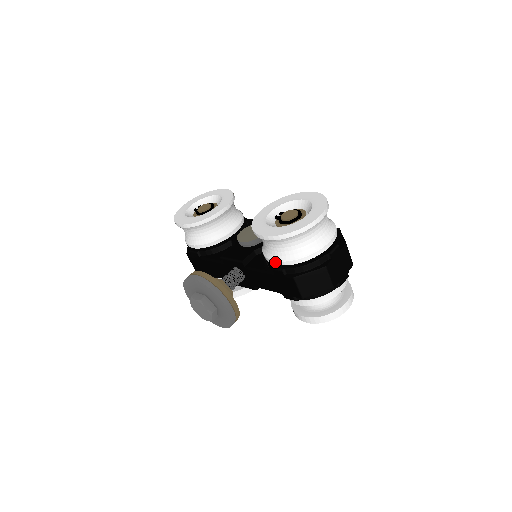
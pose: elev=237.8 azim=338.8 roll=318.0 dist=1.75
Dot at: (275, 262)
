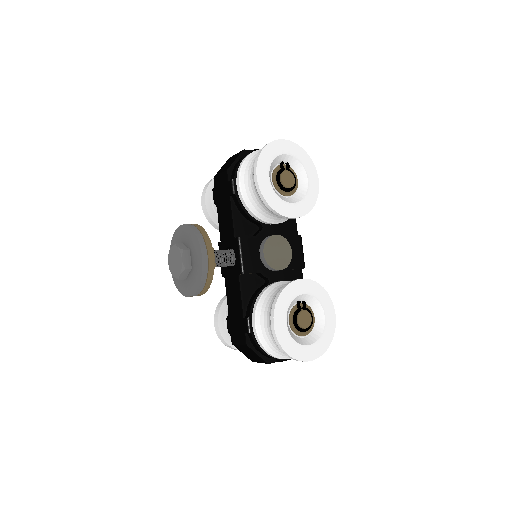
Dot at: (254, 325)
